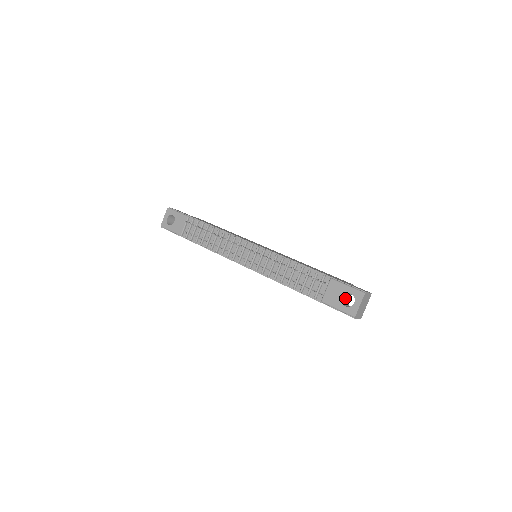
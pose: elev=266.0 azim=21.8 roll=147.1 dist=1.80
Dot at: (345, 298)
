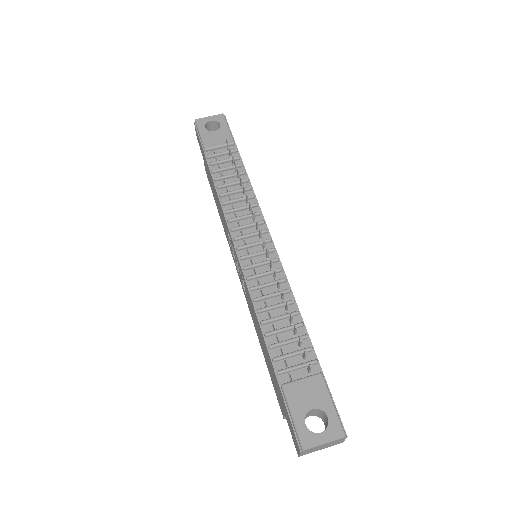
Dot at: (310, 412)
